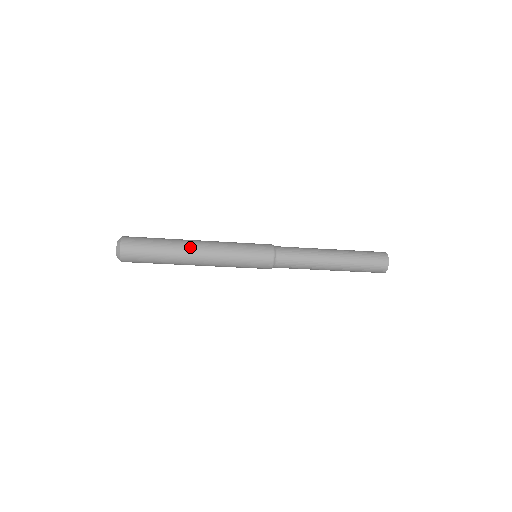
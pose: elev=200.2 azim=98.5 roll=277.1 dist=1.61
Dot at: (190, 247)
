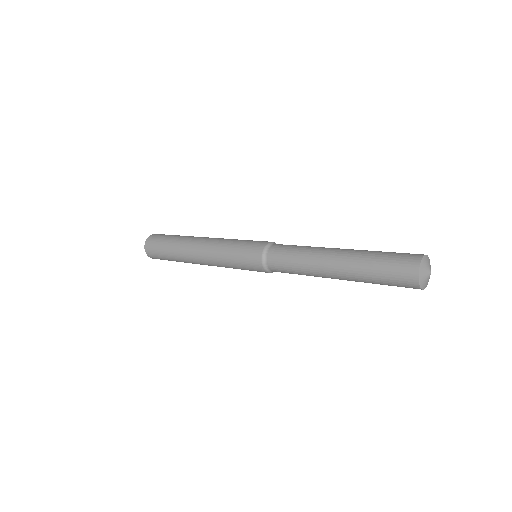
Dot at: (190, 255)
